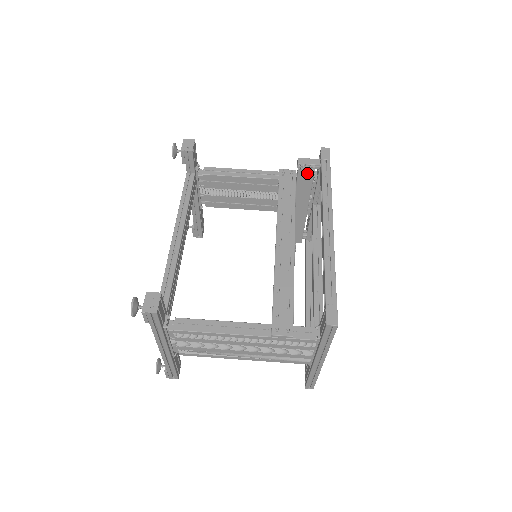
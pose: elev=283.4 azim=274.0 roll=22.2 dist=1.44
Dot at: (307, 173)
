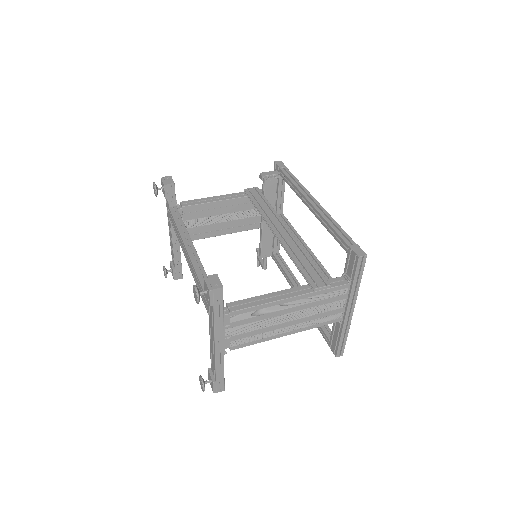
Dot at: (272, 182)
